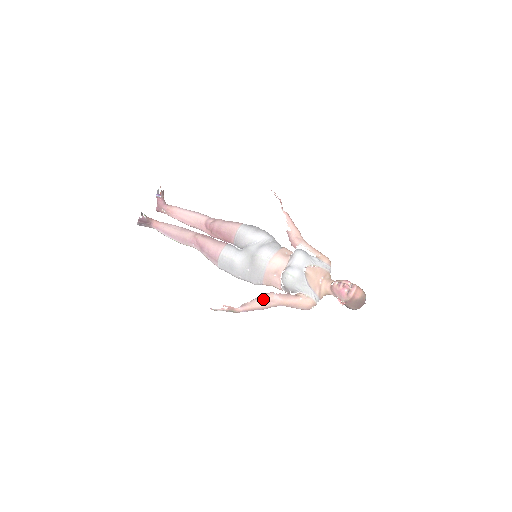
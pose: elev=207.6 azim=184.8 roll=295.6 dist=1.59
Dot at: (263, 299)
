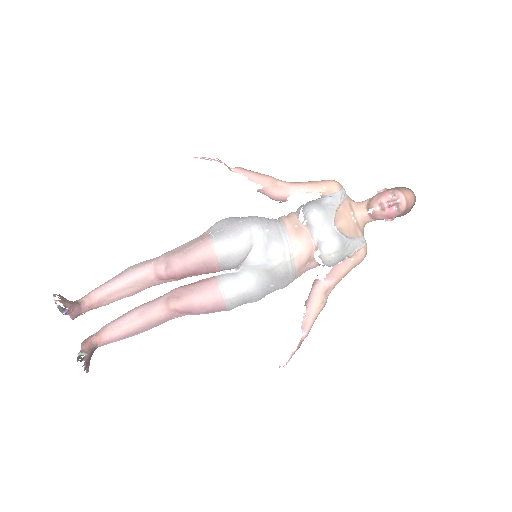
Dot at: (317, 299)
